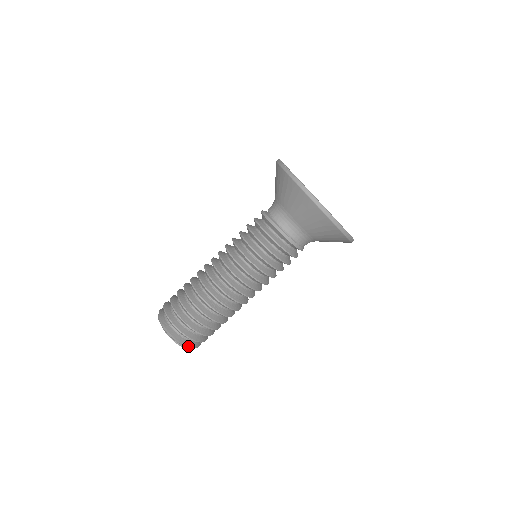
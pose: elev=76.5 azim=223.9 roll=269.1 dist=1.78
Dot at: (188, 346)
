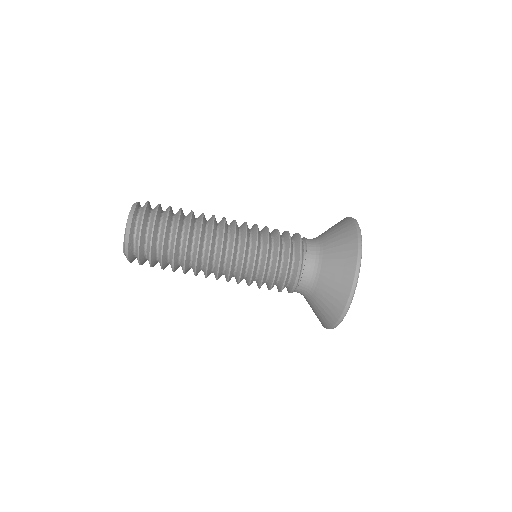
Dot at: occluded
